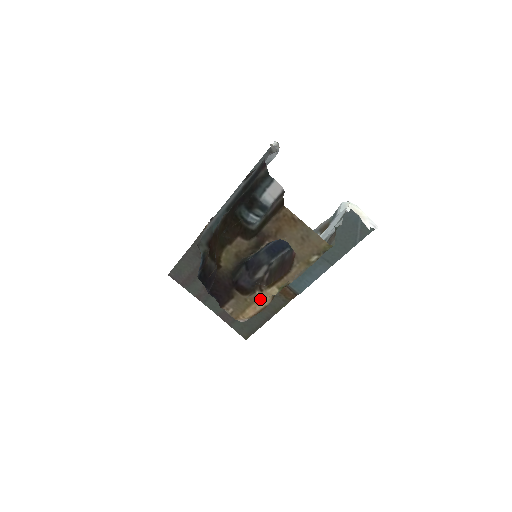
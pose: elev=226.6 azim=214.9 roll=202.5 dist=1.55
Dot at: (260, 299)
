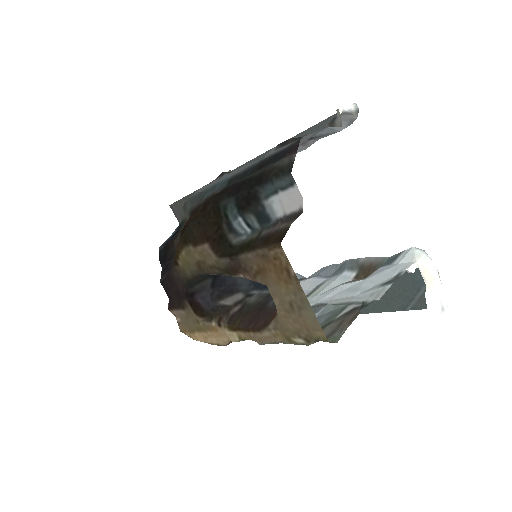
Dot at: (215, 333)
